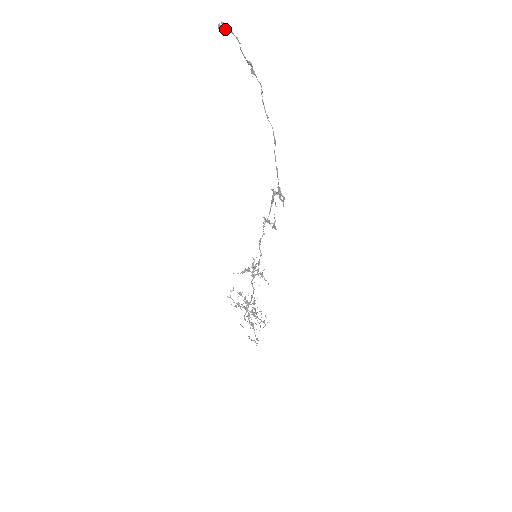
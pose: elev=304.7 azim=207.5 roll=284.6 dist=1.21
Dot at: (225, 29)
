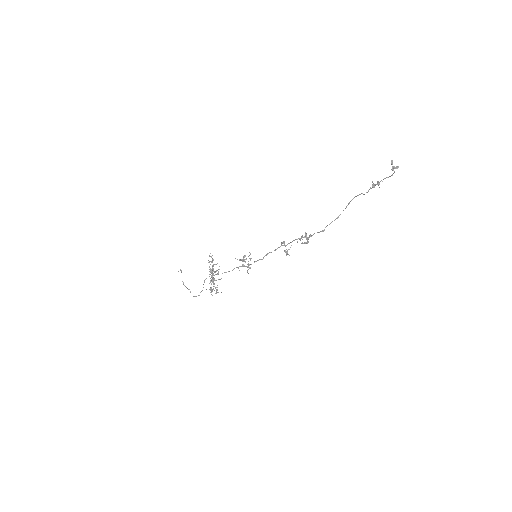
Dot at: (393, 167)
